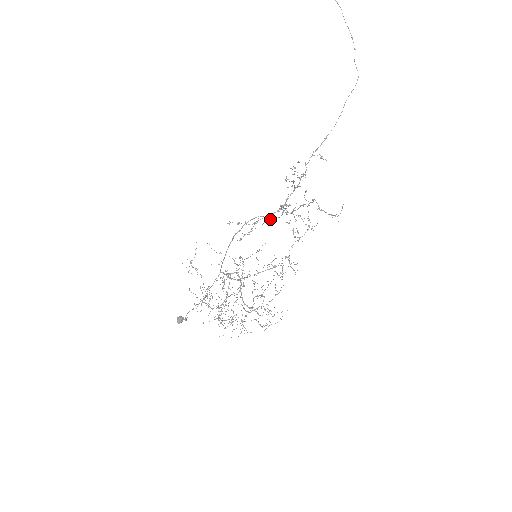
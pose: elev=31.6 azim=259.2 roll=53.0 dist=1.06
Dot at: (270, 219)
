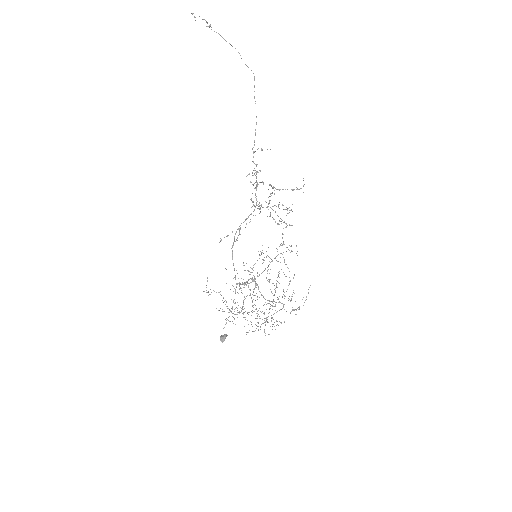
Dot at: occluded
